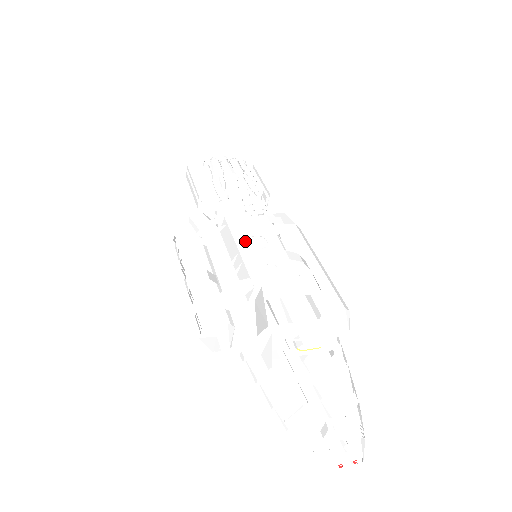
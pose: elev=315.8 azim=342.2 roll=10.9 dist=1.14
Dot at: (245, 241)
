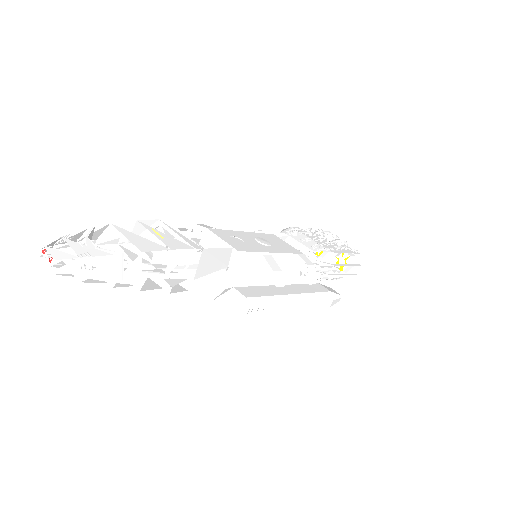
Dot at: (257, 236)
